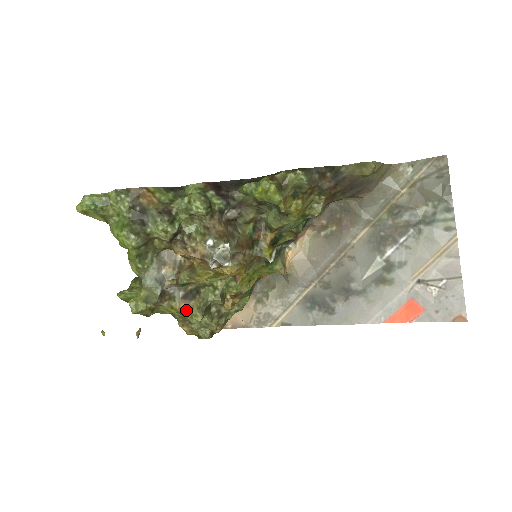
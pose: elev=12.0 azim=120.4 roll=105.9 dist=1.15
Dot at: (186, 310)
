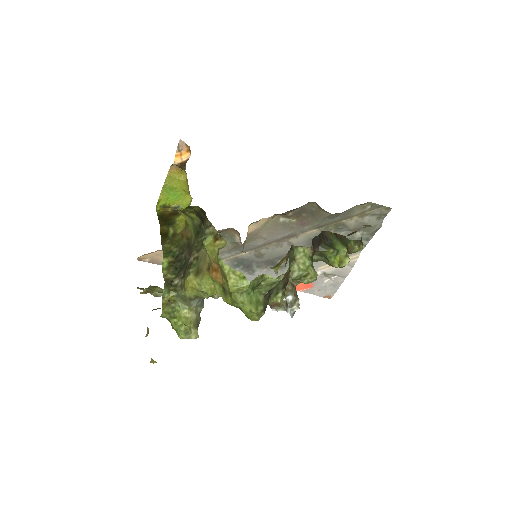
Dot at: occluded
